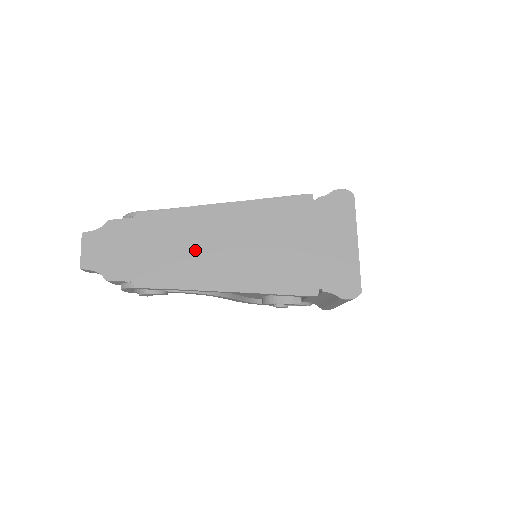
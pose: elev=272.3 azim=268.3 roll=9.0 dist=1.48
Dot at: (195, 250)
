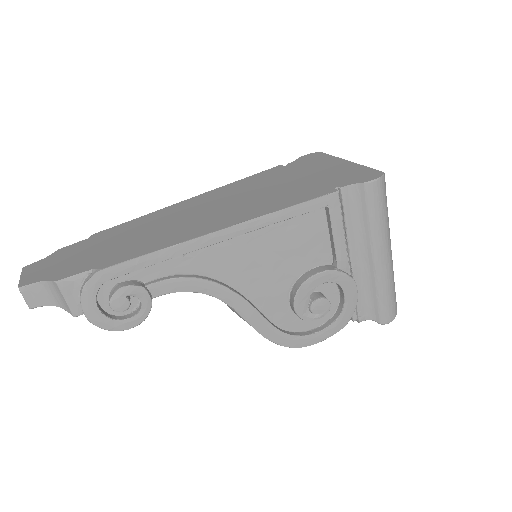
Dot at: (171, 225)
